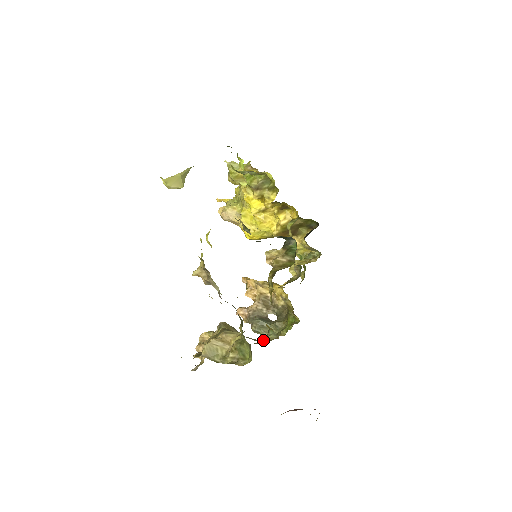
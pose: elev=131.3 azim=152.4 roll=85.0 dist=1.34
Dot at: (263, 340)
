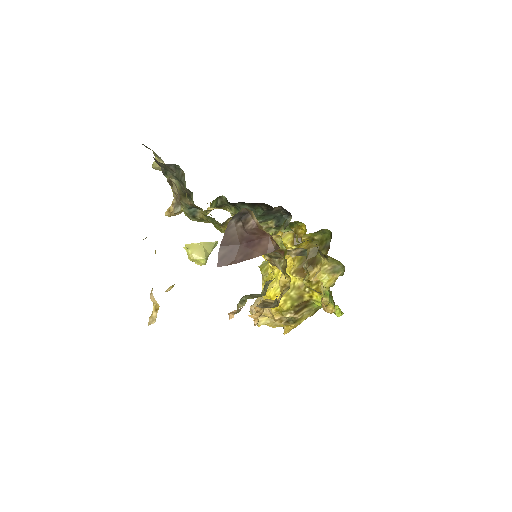
Dot at: occluded
